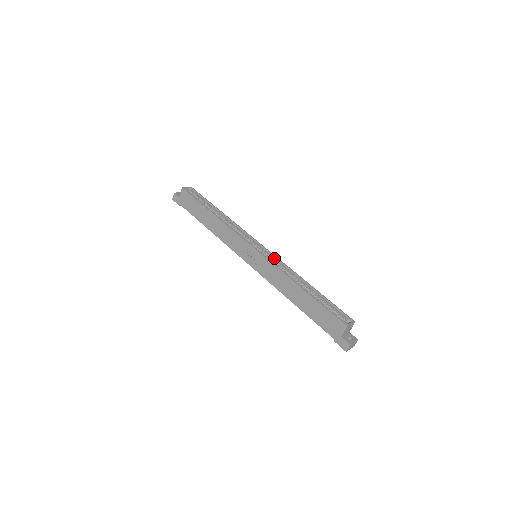
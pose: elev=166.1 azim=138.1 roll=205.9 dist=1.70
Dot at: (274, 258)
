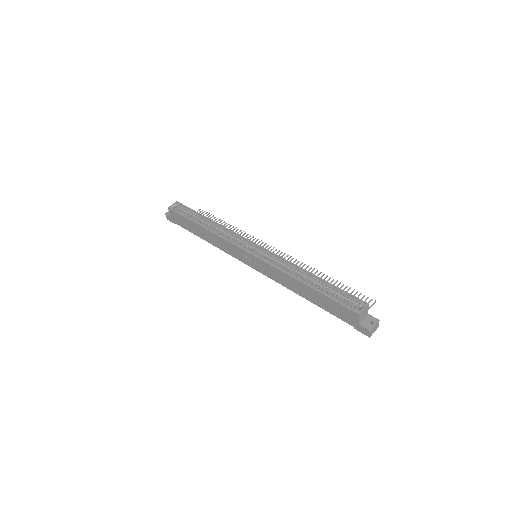
Dot at: (271, 255)
